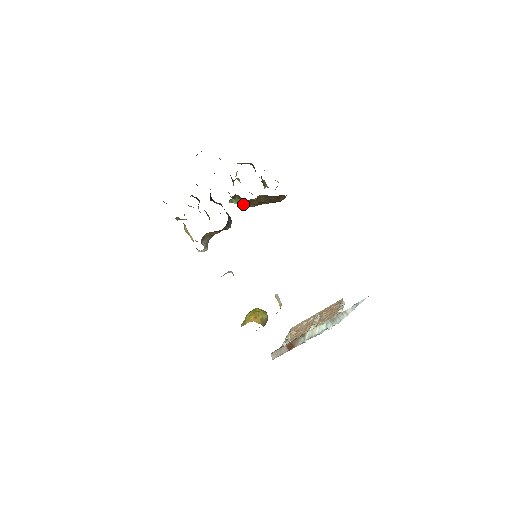
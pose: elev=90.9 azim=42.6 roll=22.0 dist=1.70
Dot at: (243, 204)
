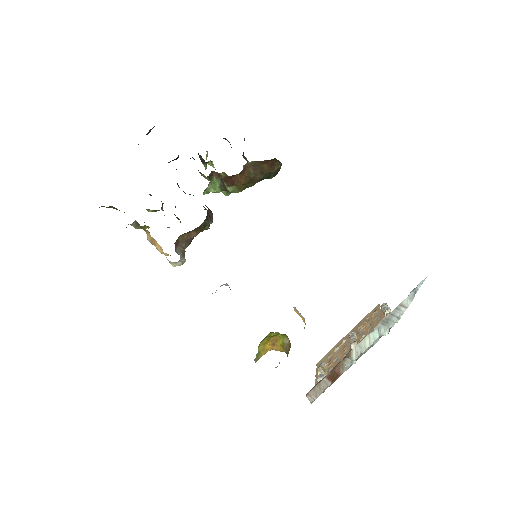
Dot at: (223, 193)
